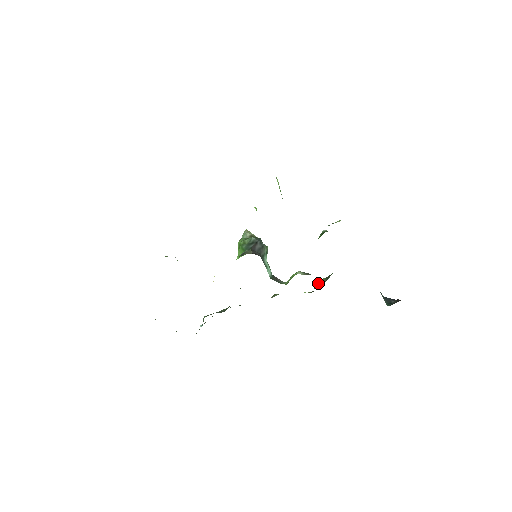
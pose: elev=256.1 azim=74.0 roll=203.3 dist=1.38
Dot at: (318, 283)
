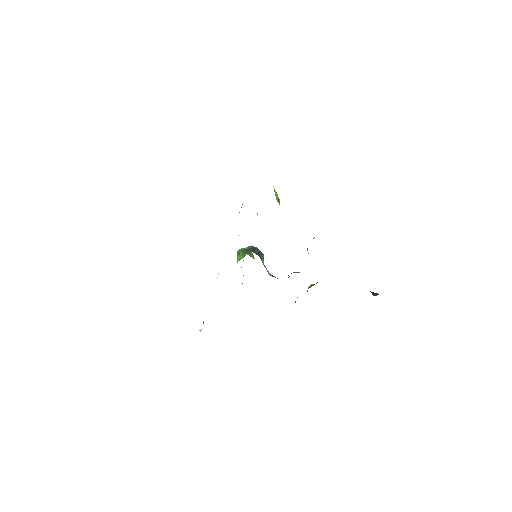
Dot at: (310, 287)
